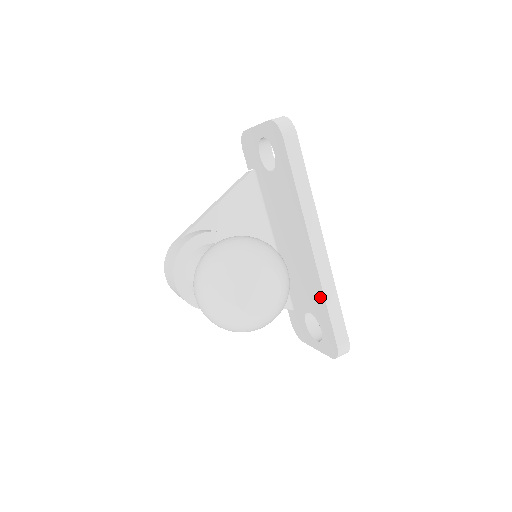
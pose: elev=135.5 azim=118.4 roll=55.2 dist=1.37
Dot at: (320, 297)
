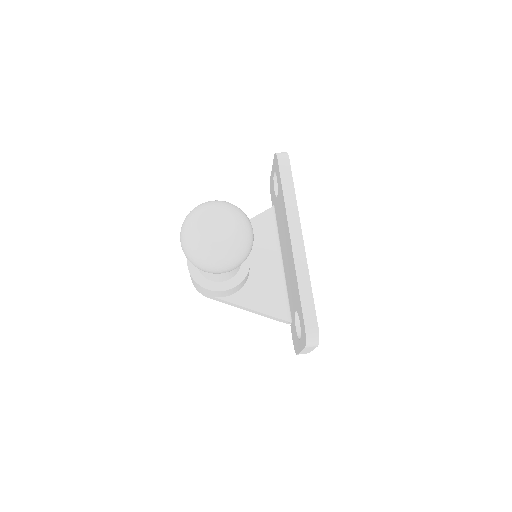
Dot at: (296, 283)
